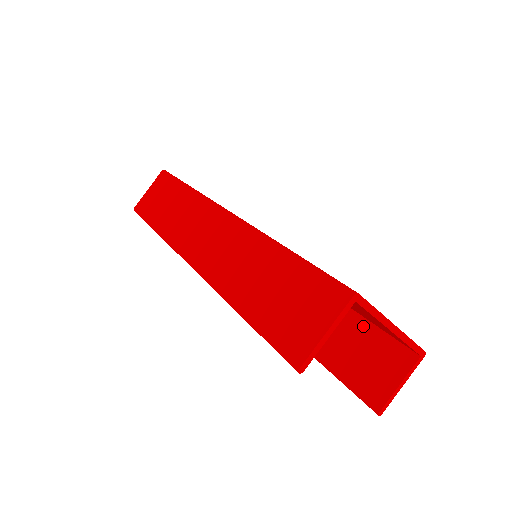
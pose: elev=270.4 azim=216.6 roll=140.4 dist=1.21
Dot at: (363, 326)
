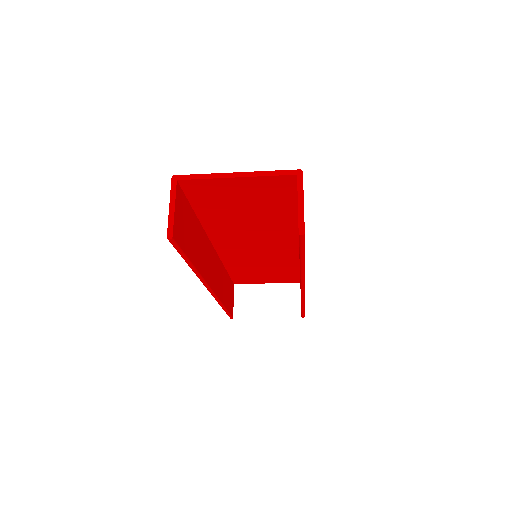
Dot at: occluded
